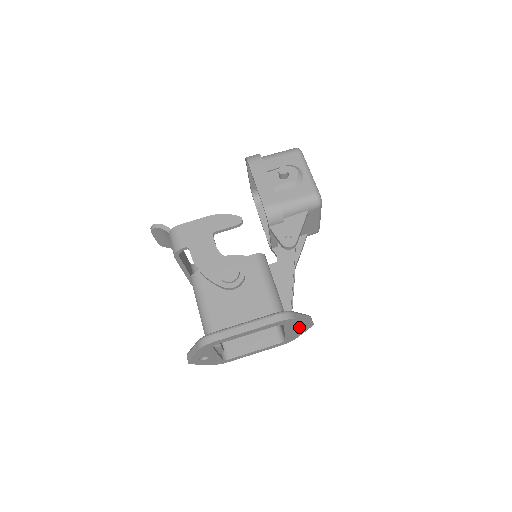
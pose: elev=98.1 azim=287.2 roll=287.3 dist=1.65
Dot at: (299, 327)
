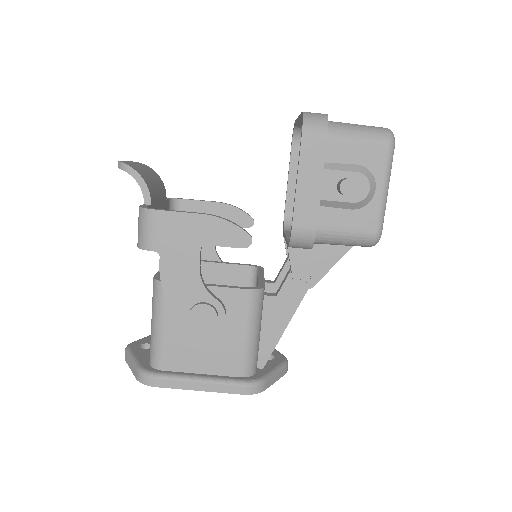
Dot at: occluded
